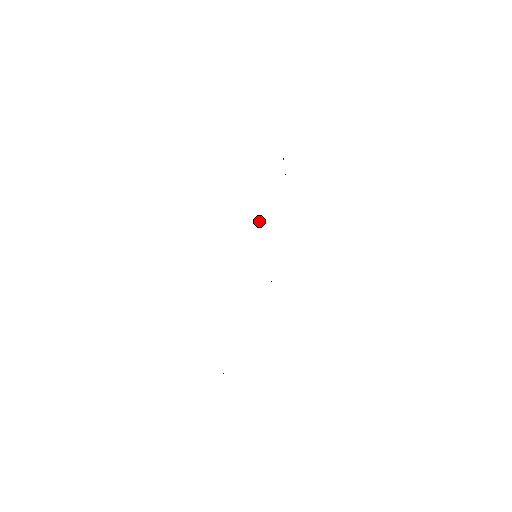
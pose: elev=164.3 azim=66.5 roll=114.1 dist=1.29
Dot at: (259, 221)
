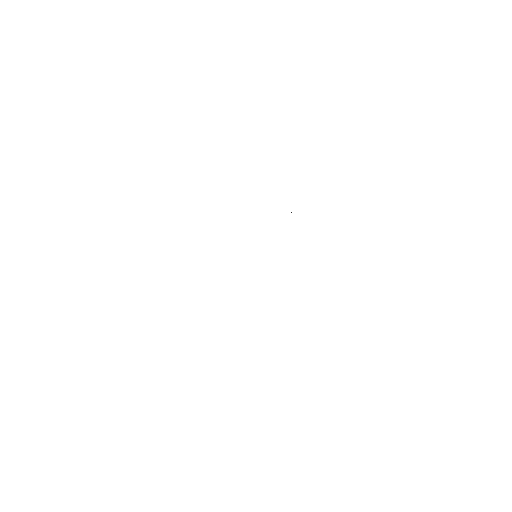
Dot at: occluded
